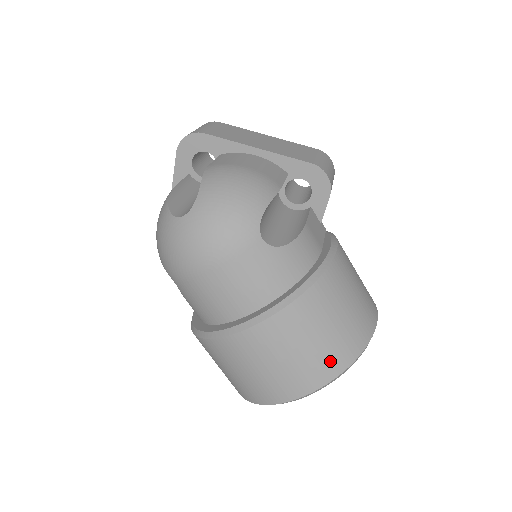
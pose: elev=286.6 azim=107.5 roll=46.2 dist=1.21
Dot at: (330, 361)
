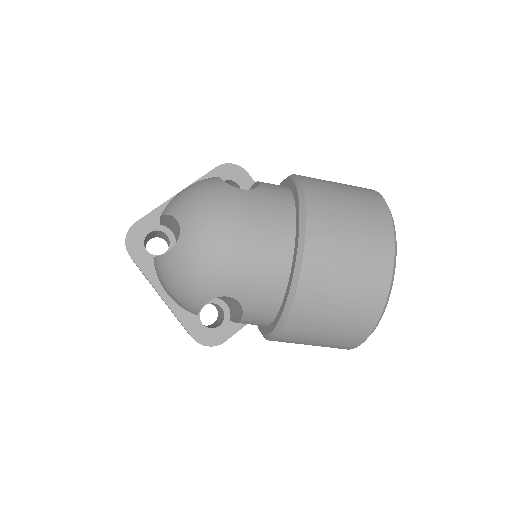
Dot at: (373, 209)
